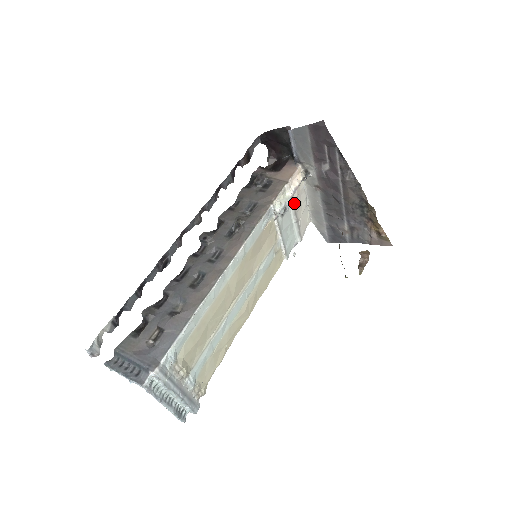
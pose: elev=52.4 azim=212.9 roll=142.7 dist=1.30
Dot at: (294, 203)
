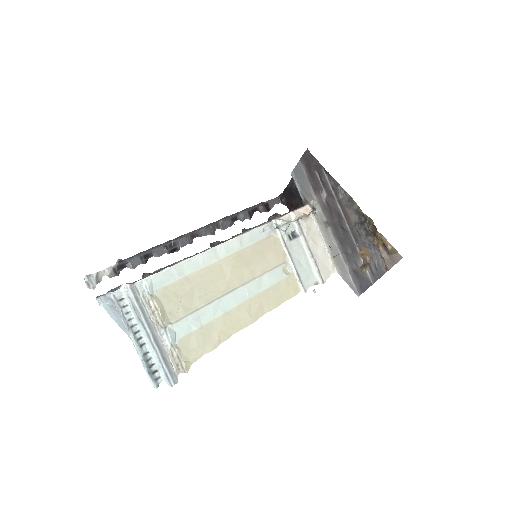
Dot at: (304, 235)
